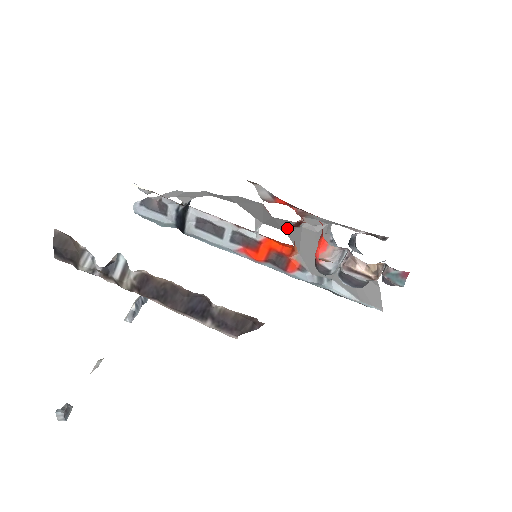
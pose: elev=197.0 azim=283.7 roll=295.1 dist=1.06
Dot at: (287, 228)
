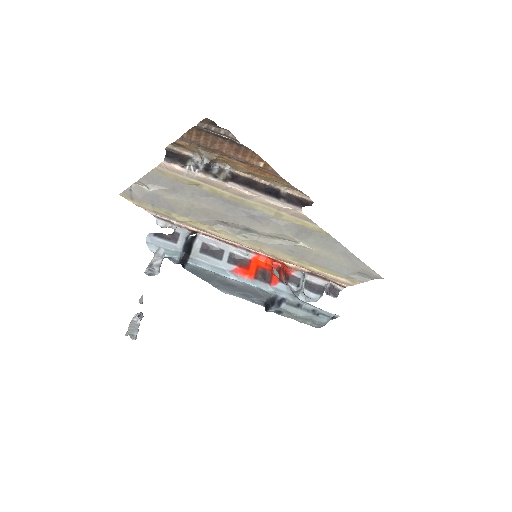
Dot at: occluded
